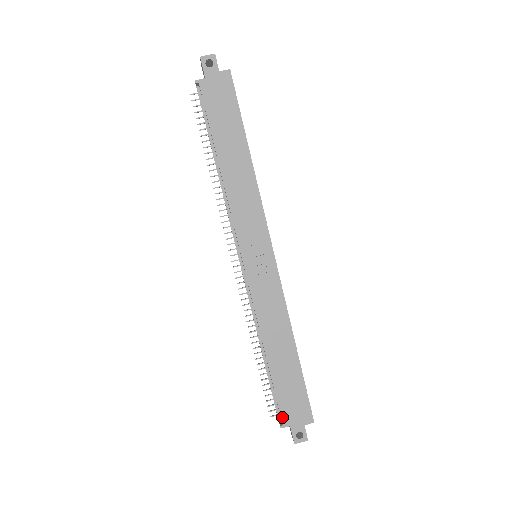
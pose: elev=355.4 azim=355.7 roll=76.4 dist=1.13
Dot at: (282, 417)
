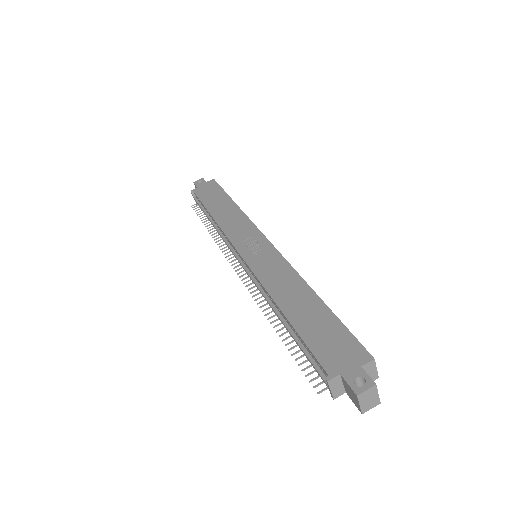
Dot at: (324, 367)
